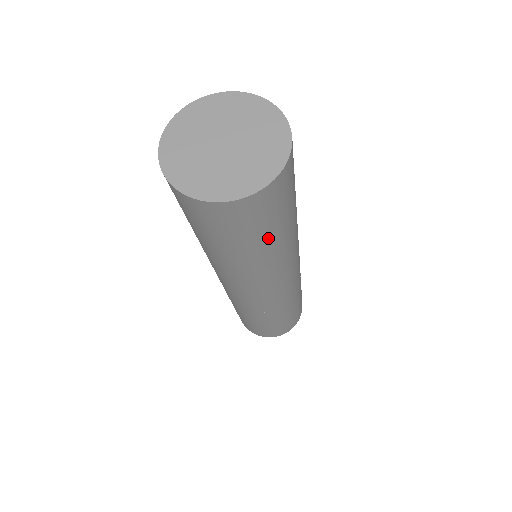
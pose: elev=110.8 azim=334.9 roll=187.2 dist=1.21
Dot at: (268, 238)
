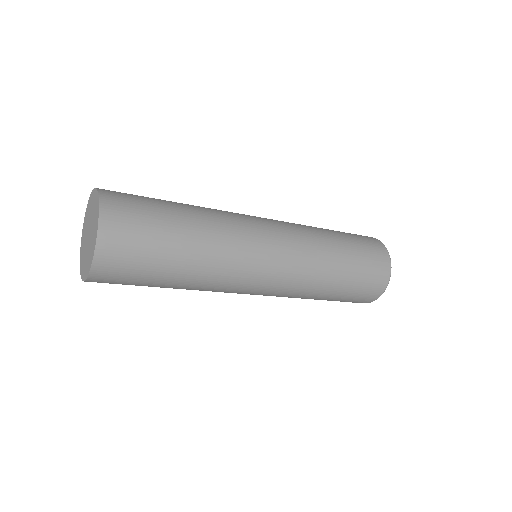
Dot at: (169, 252)
